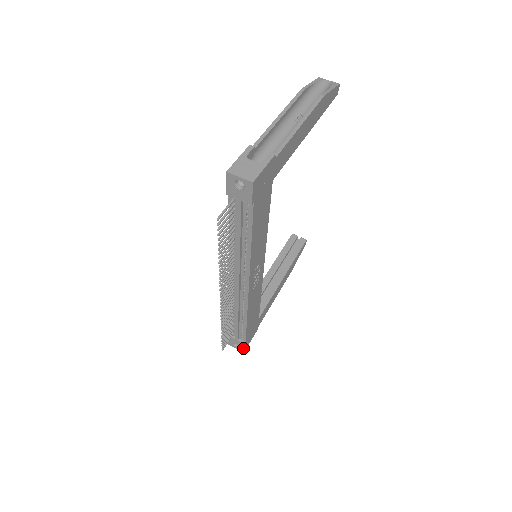
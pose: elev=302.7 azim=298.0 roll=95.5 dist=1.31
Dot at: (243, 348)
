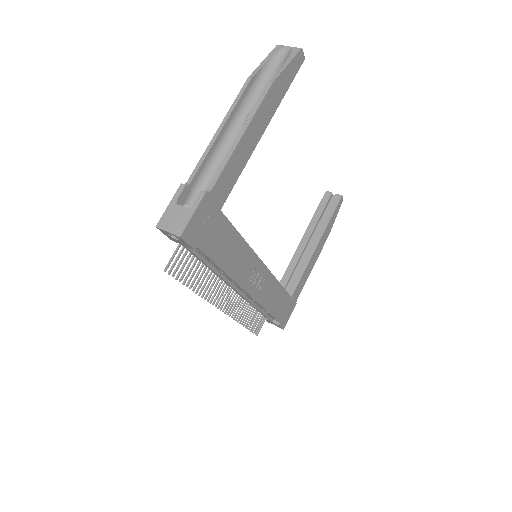
Dot at: (280, 327)
